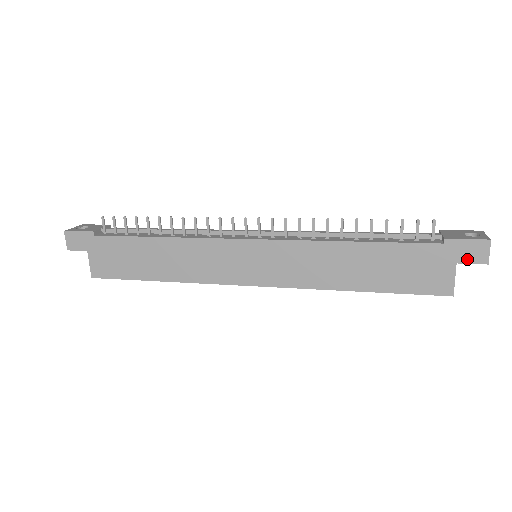
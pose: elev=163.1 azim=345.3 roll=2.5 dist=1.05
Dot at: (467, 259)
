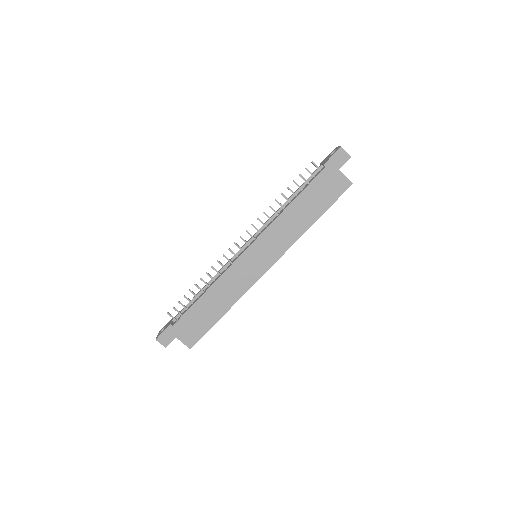
Dot at: (341, 163)
